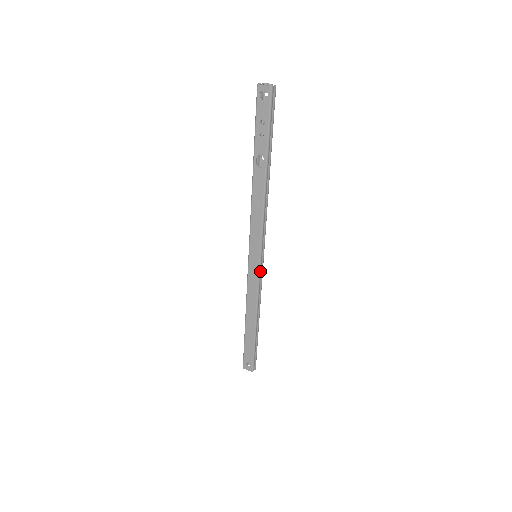
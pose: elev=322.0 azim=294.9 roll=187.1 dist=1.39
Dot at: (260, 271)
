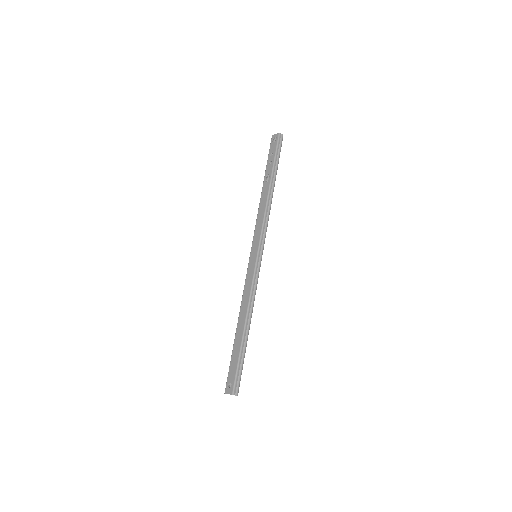
Dot at: (256, 267)
